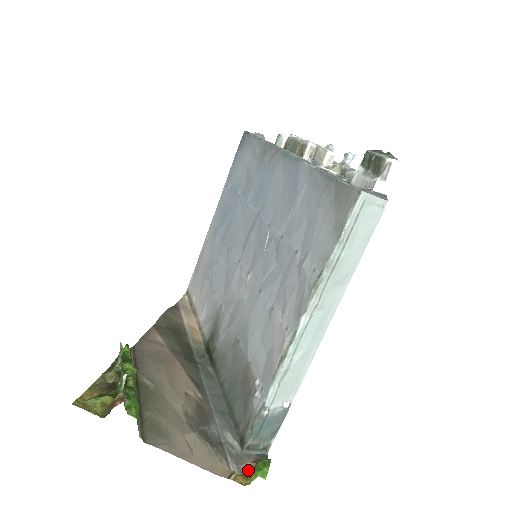
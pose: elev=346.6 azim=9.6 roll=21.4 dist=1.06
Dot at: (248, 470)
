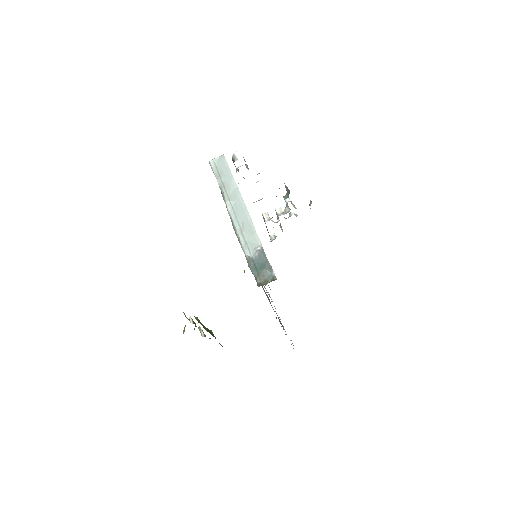
Dot at: occluded
